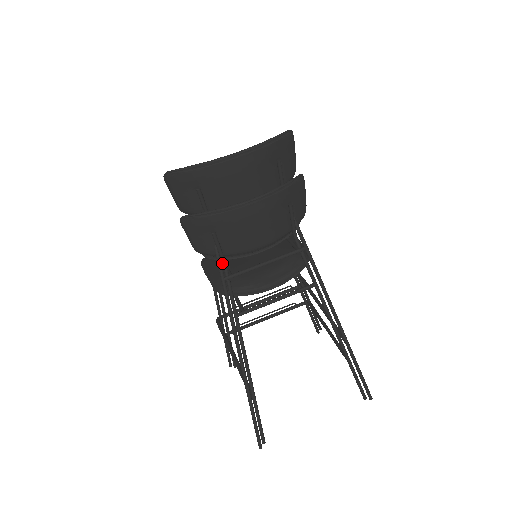
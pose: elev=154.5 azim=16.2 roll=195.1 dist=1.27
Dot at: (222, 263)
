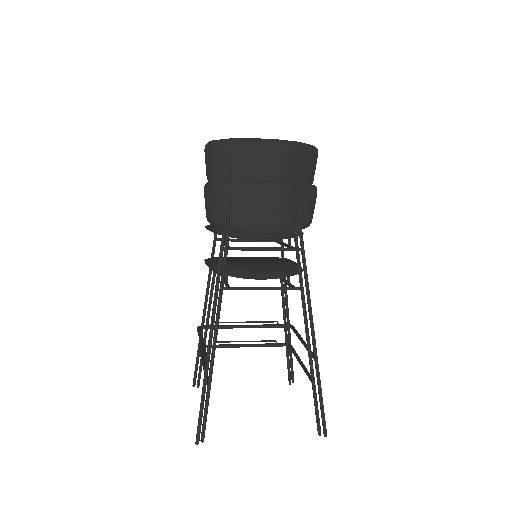
Dot at: (226, 234)
